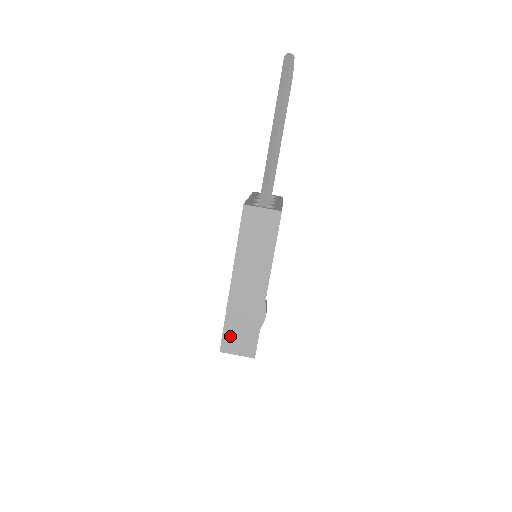
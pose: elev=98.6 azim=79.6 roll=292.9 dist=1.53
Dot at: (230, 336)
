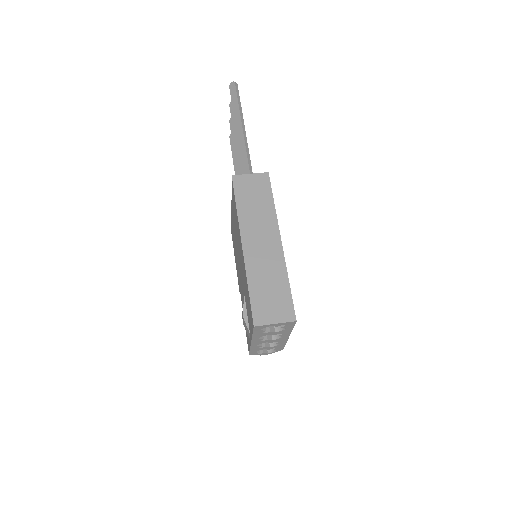
Dot at: (260, 304)
